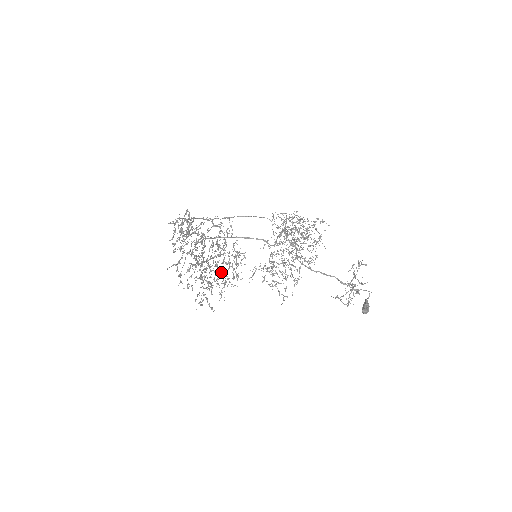
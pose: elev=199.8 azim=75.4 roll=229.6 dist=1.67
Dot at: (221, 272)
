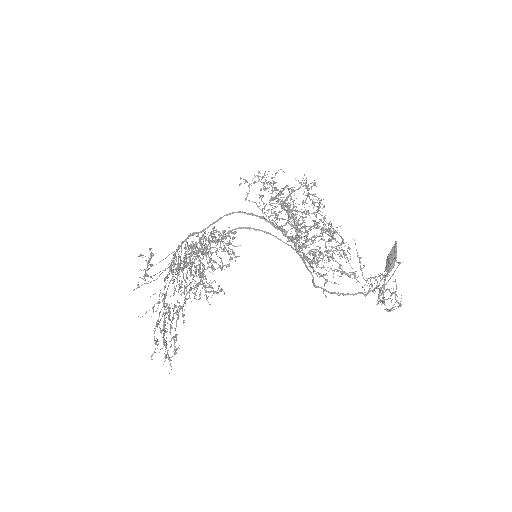
Dot at: occluded
